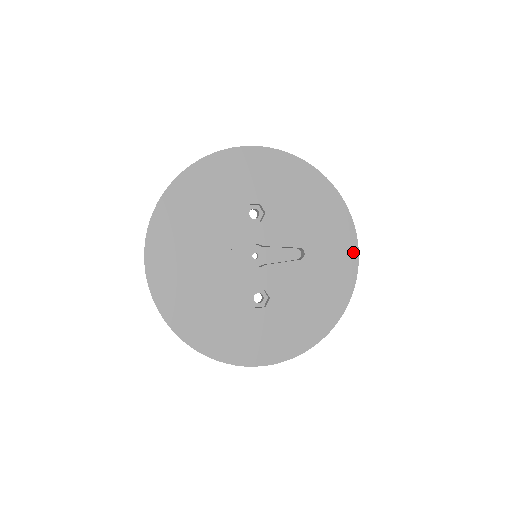
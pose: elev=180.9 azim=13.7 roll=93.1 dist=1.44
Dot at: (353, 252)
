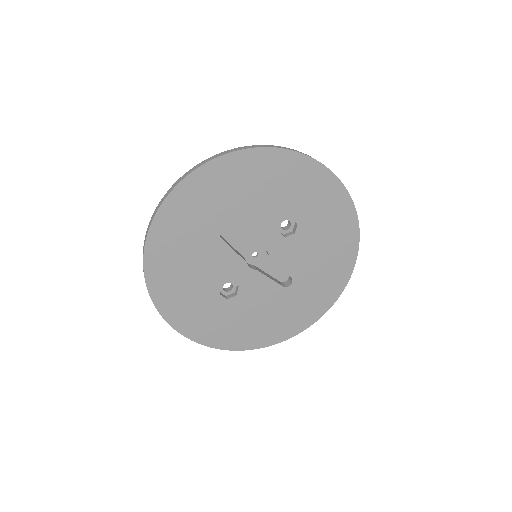
Dot at: (322, 311)
